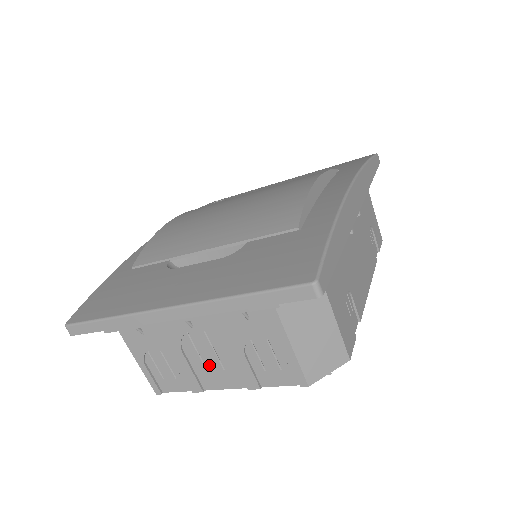
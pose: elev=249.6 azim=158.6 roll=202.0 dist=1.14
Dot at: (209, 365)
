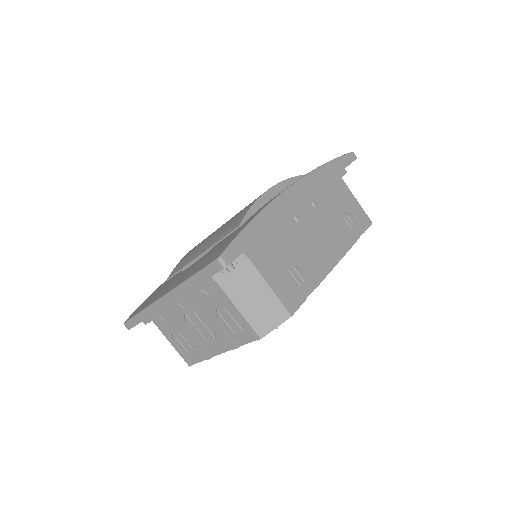
Dot at: (206, 336)
